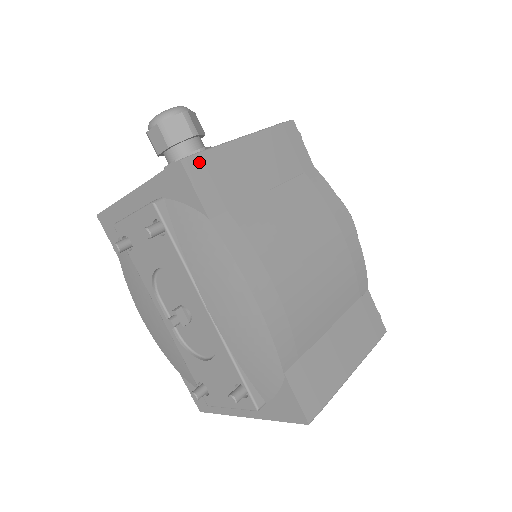
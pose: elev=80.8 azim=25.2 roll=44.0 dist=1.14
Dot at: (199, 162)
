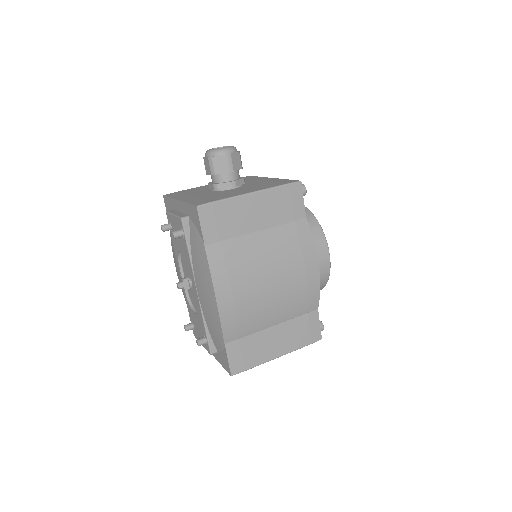
Dot at: (210, 209)
